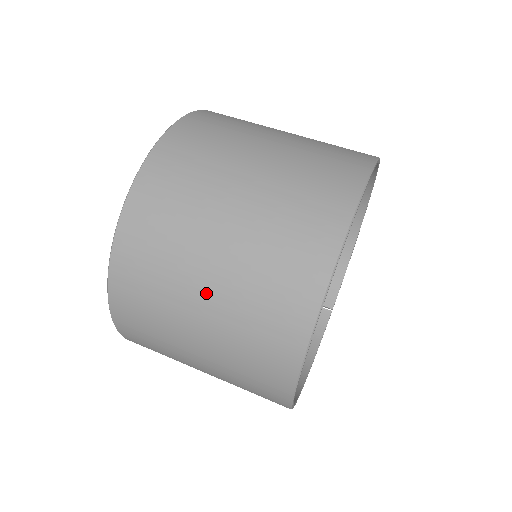
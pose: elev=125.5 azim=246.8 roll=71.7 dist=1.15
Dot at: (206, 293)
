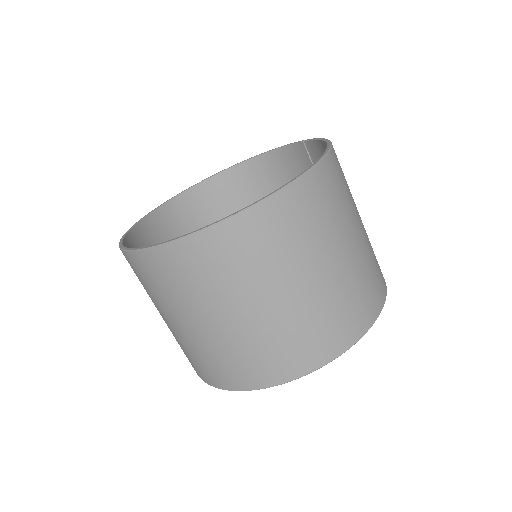
Dot at: occluded
